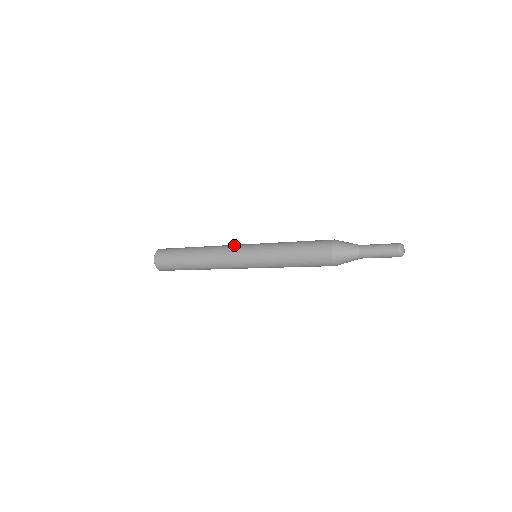
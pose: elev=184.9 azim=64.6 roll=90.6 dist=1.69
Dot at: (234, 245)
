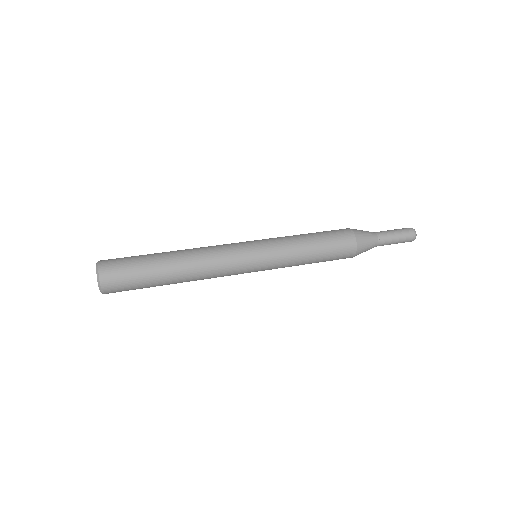
Dot at: (232, 264)
